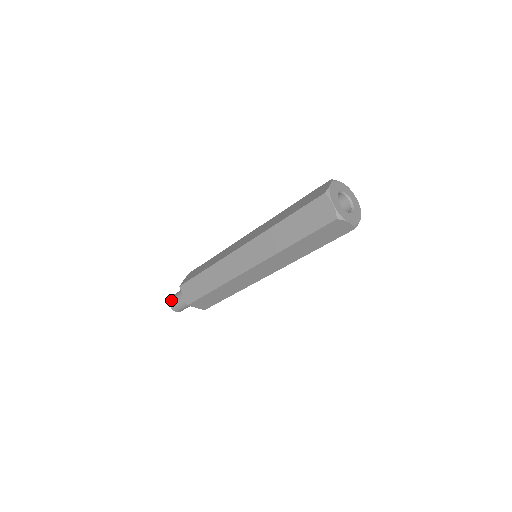
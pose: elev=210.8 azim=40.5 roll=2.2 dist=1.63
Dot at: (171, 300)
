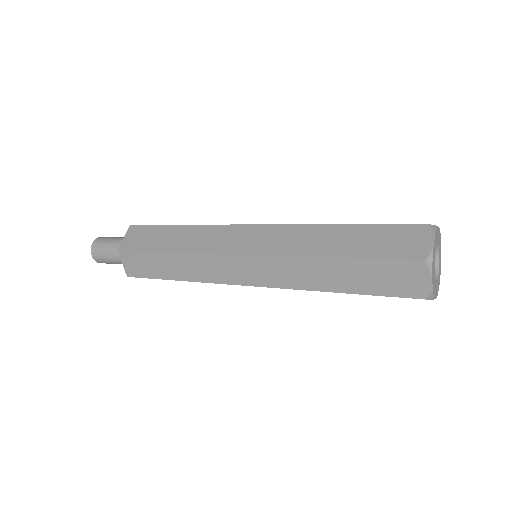
Dot at: (100, 262)
